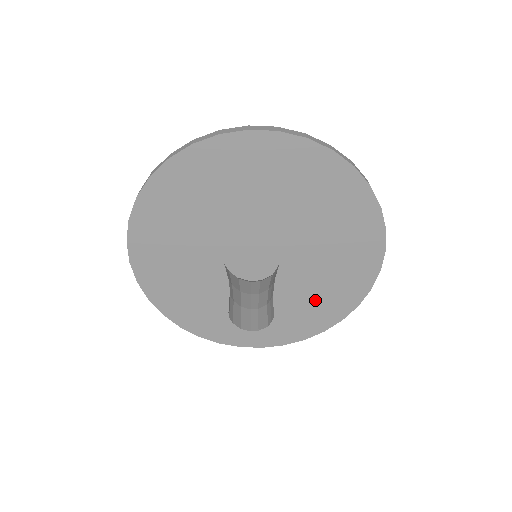
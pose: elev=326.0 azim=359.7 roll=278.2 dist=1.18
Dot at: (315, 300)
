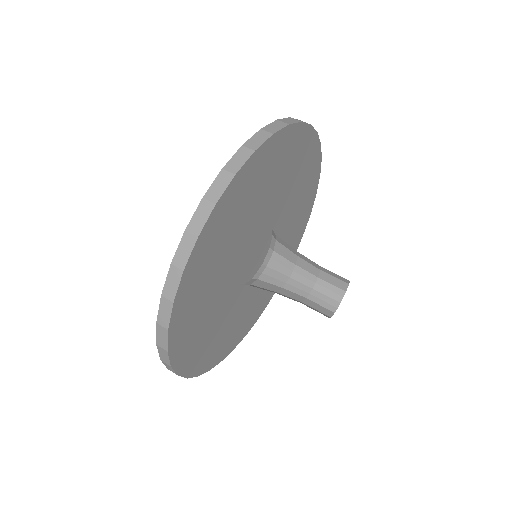
Dot at: (249, 312)
